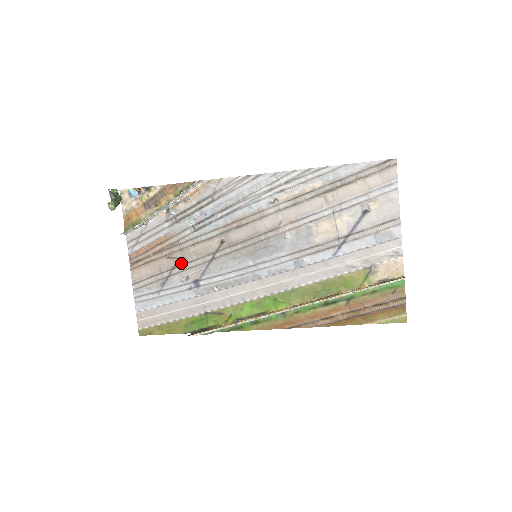
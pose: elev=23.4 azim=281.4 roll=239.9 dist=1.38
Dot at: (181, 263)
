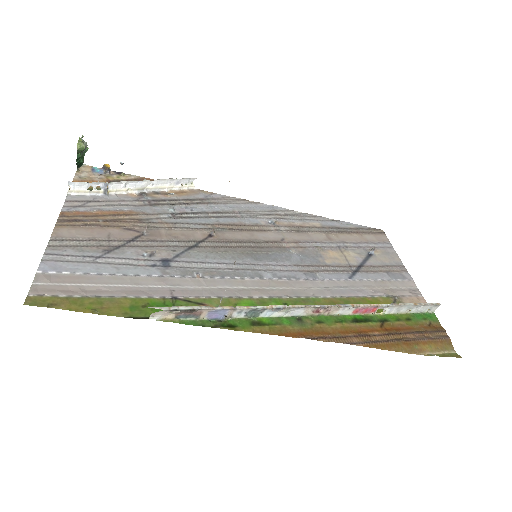
Dot at: (145, 239)
